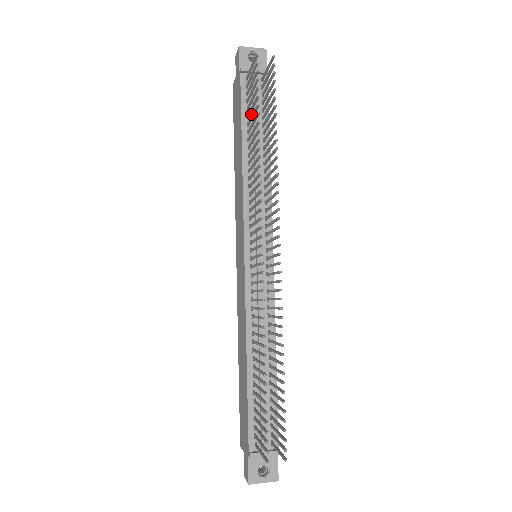
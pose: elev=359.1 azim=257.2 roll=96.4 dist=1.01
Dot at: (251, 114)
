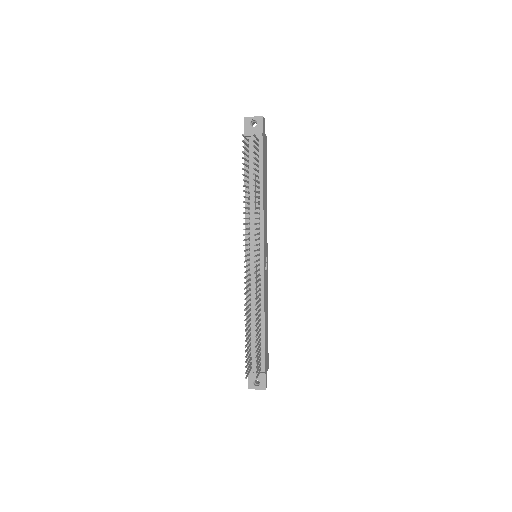
Dot at: (251, 165)
